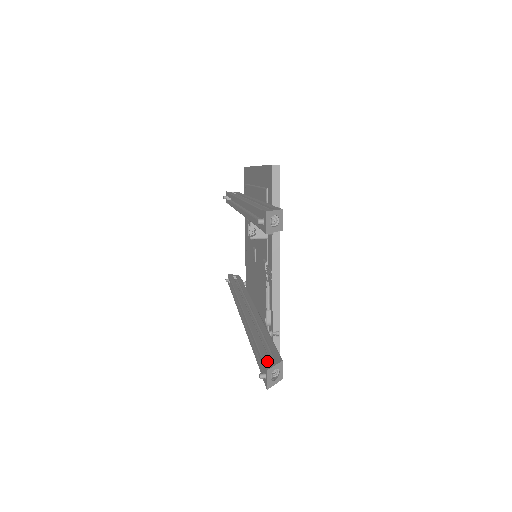
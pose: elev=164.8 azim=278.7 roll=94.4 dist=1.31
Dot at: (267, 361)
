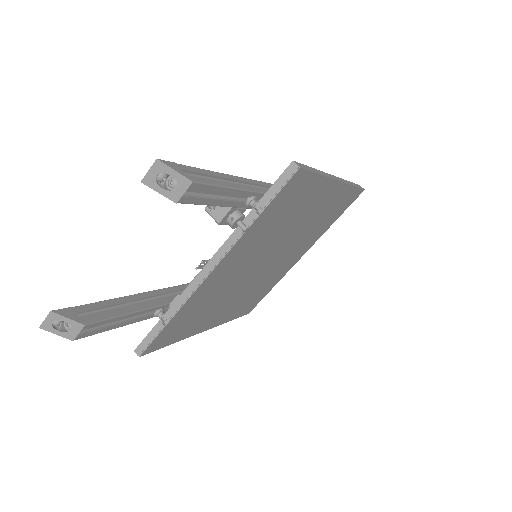
Dot at: (74, 310)
